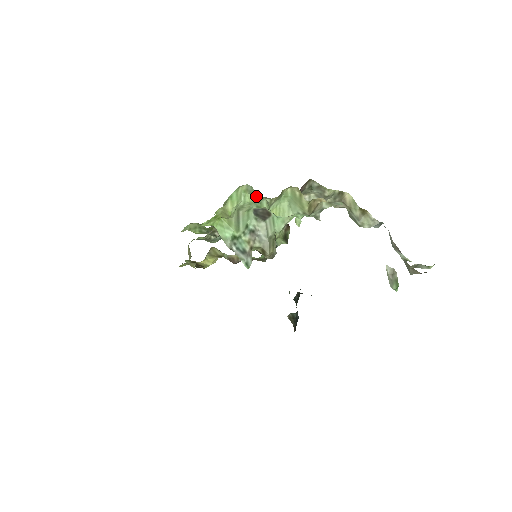
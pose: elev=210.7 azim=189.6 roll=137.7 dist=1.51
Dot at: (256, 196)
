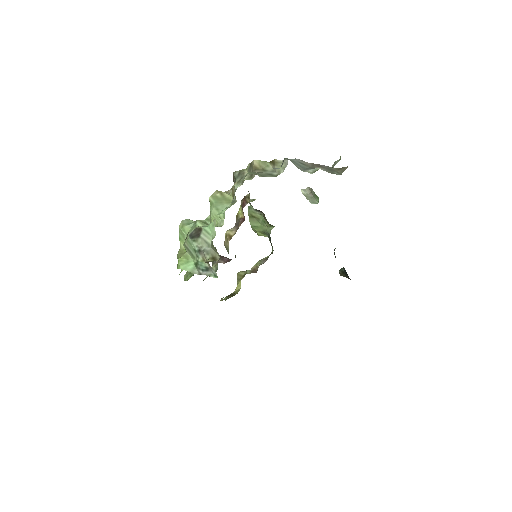
Dot at: (193, 223)
